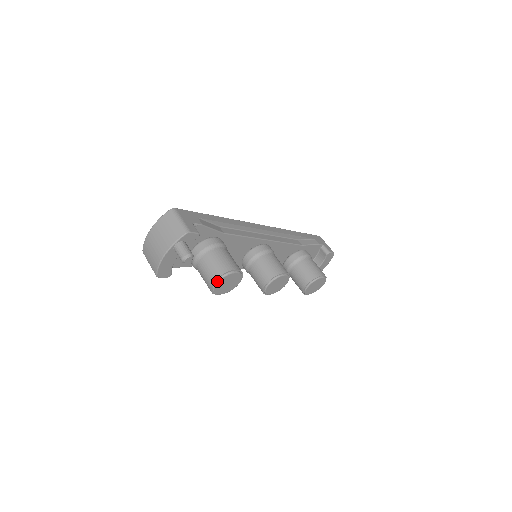
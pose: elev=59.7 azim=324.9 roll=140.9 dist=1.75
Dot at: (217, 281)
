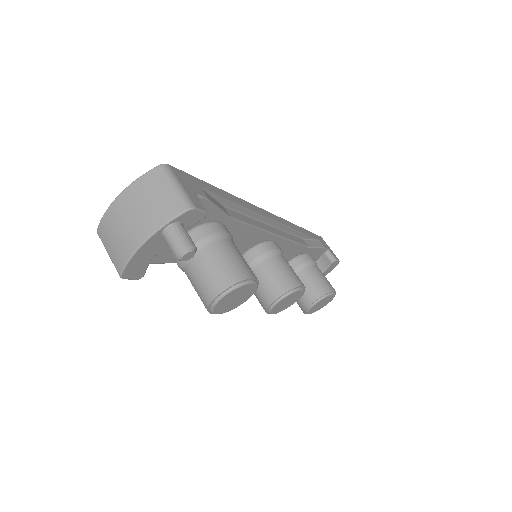
Dot at: (223, 294)
